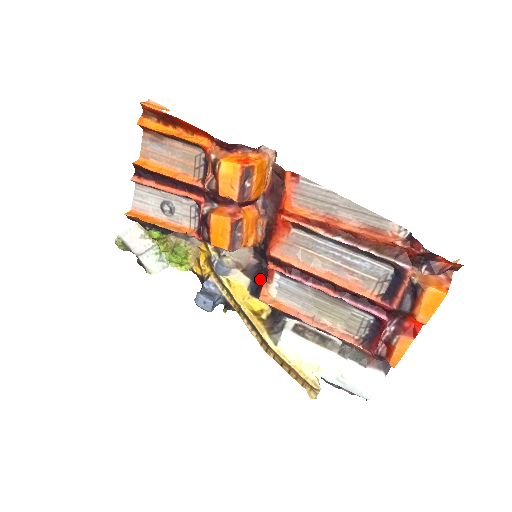
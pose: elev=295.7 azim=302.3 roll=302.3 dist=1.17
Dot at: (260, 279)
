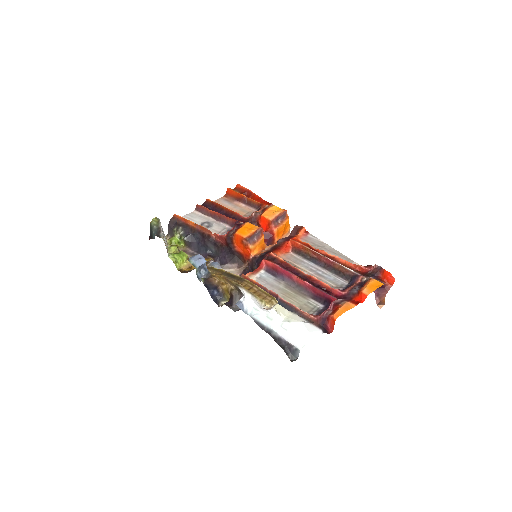
Dot at: occluded
